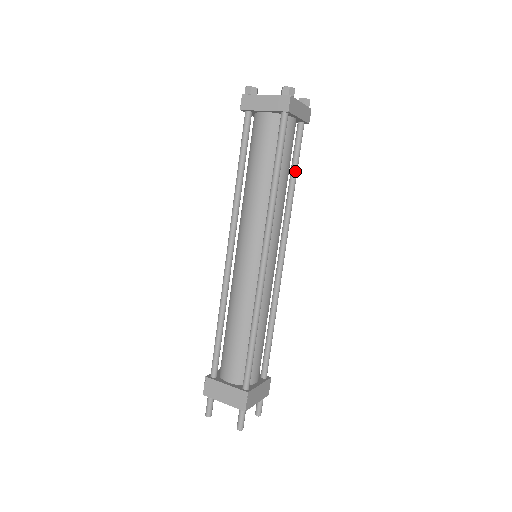
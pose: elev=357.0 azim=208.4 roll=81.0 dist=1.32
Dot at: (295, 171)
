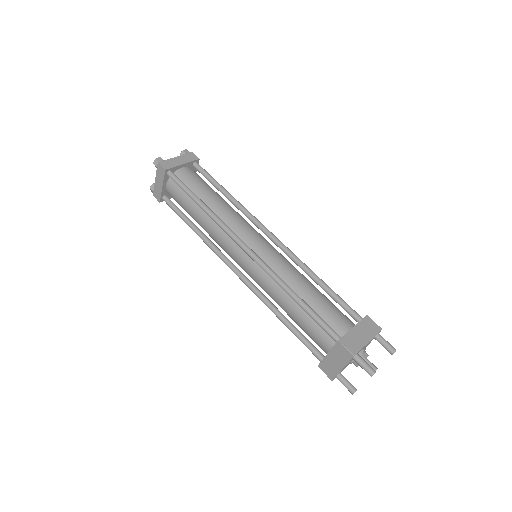
Dot at: occluded
